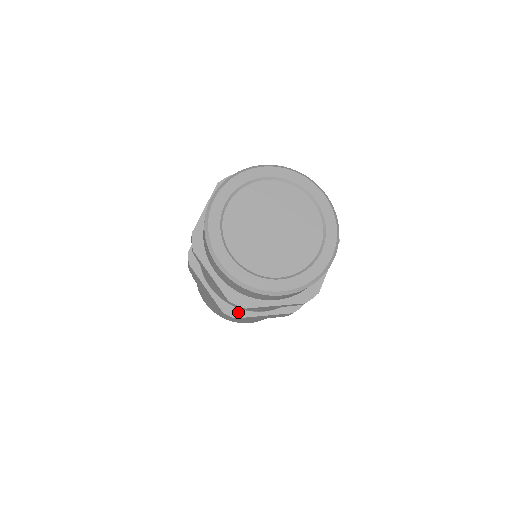
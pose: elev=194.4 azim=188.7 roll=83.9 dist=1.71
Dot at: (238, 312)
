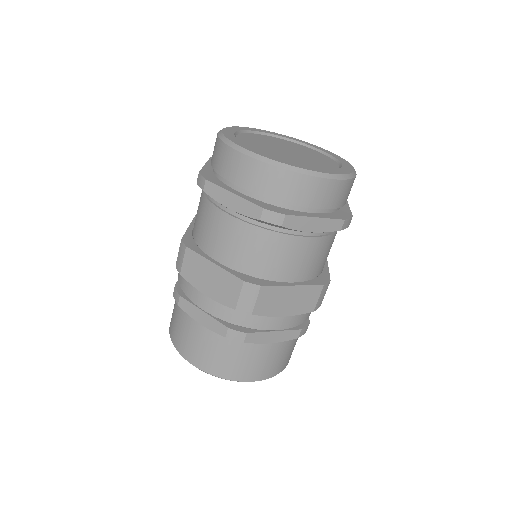
Dot at: (262, 281)
